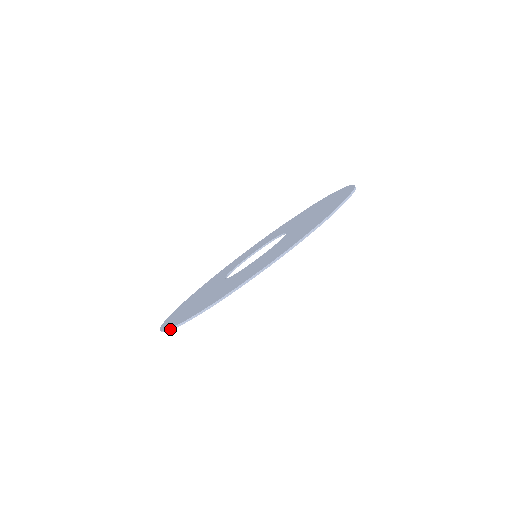
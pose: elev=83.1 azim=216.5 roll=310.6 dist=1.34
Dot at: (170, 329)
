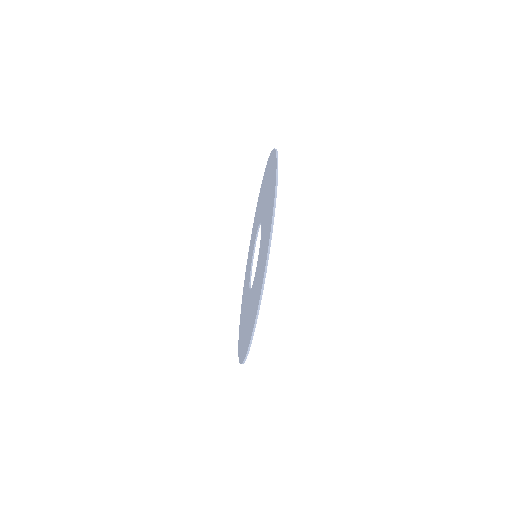
Dot at: occluded
